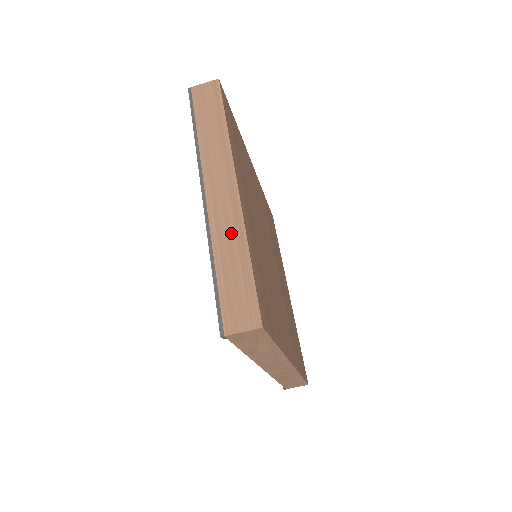
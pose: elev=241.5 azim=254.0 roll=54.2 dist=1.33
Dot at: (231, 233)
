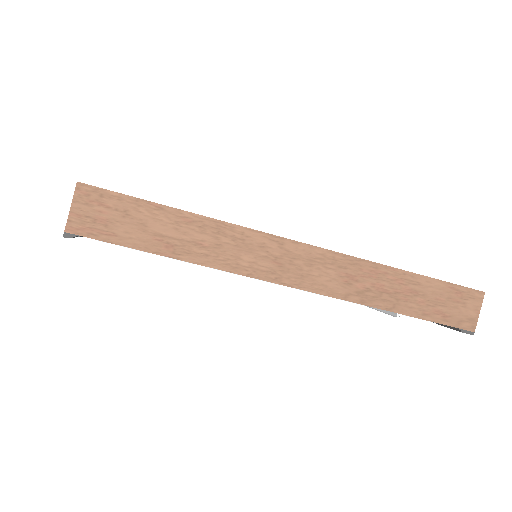
Dot at: occluded
